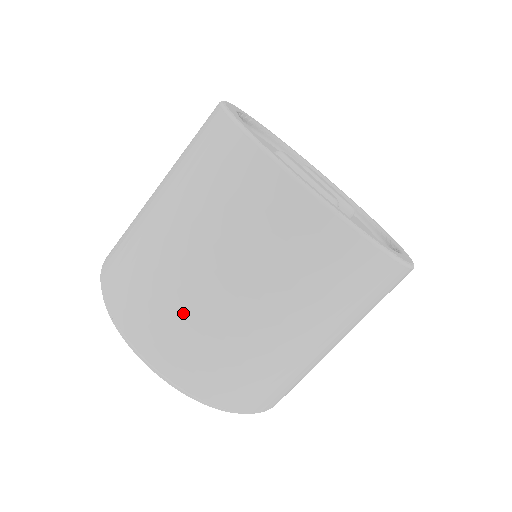
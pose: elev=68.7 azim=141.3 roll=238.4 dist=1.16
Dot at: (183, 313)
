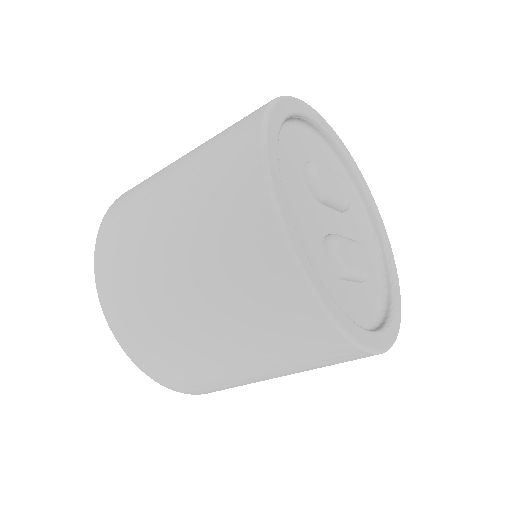
Dot at: occluded
